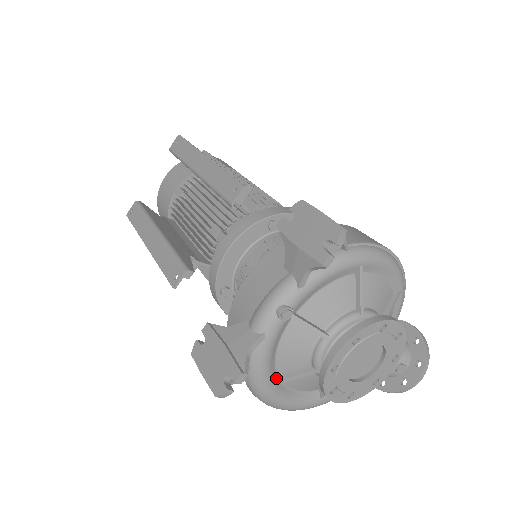
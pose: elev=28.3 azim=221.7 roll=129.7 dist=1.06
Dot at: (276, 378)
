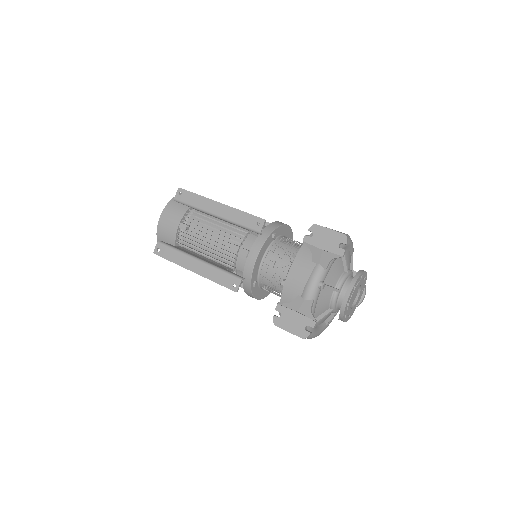
Dot at: occluded
